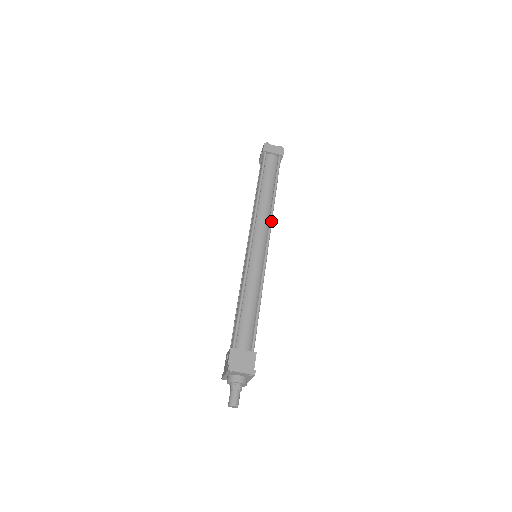
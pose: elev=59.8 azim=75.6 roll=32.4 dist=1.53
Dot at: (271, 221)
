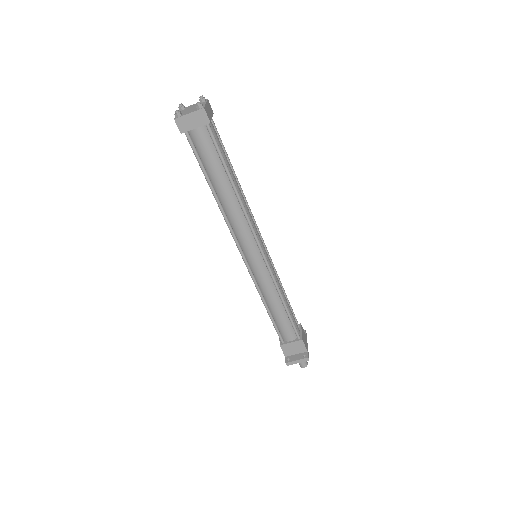
Dot at: (249, 223)
